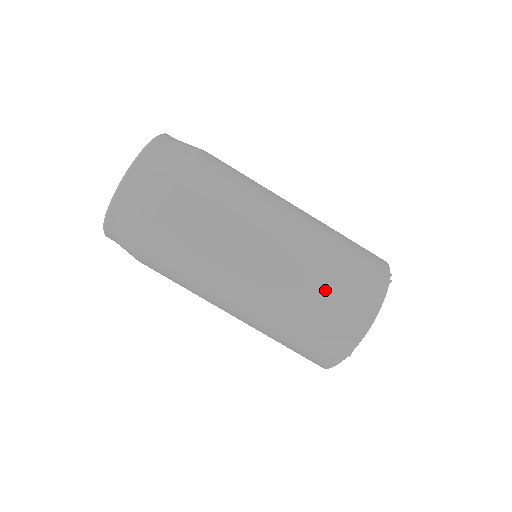
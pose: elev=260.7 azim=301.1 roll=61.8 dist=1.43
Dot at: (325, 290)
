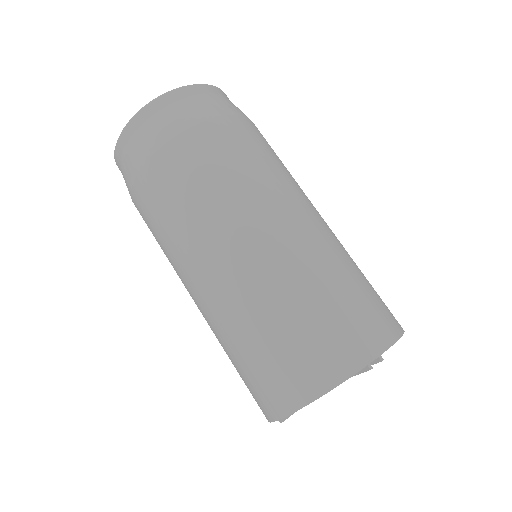
Dot at: (267, 334)
